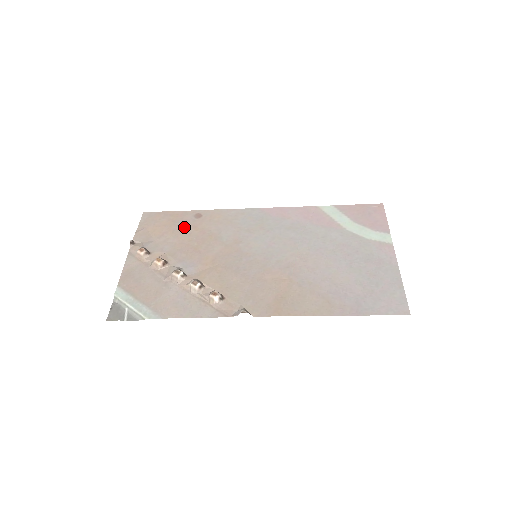
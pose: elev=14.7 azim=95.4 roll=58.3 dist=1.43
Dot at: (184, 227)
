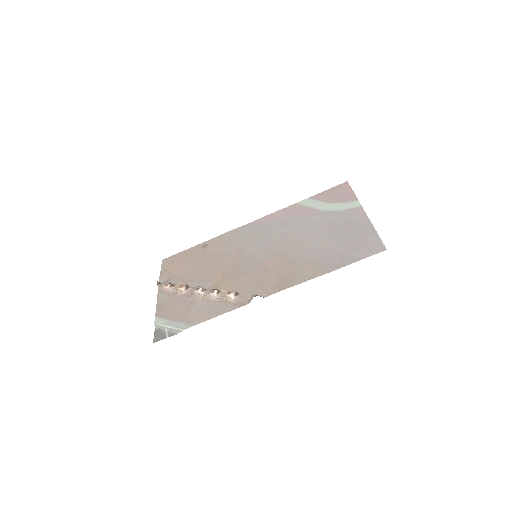
Dot at: (196, 258)
